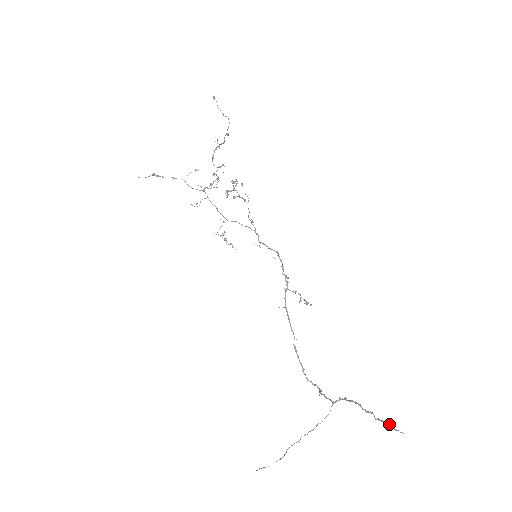
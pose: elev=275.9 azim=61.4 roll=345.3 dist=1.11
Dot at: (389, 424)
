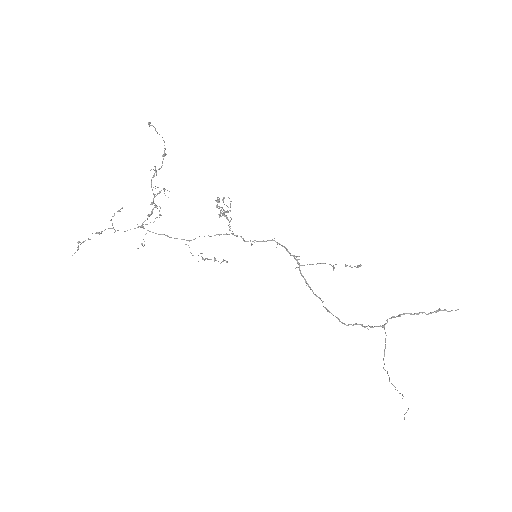
Dot at: occluded
